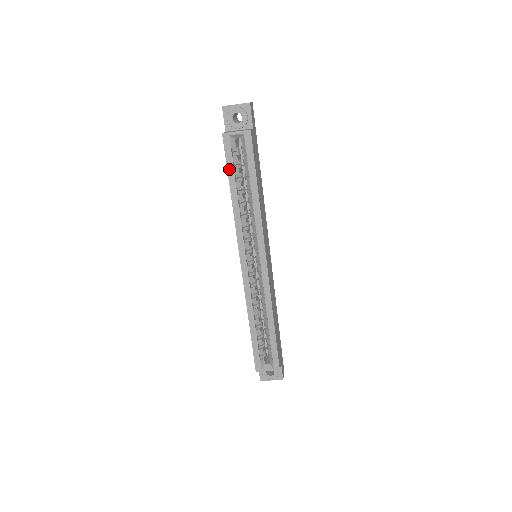
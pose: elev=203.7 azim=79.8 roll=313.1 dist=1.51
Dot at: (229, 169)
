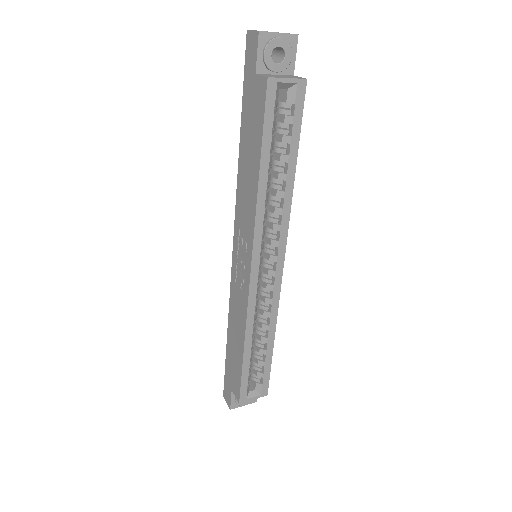
Dot at: (265, 135)
